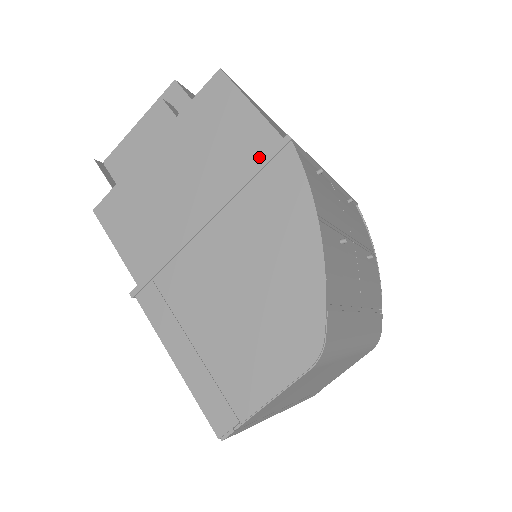
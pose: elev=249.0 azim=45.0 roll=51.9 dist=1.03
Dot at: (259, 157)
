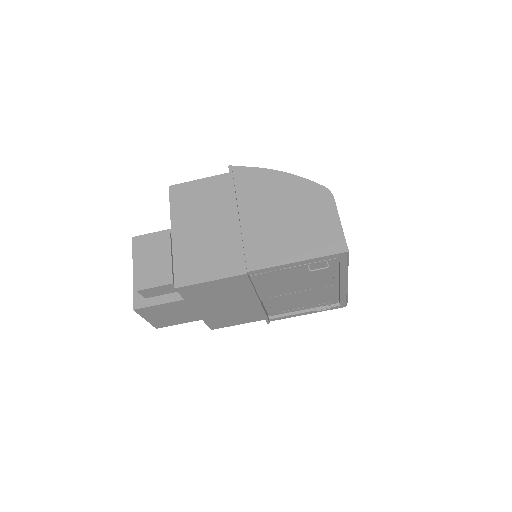
Dot at: (226, 186)
